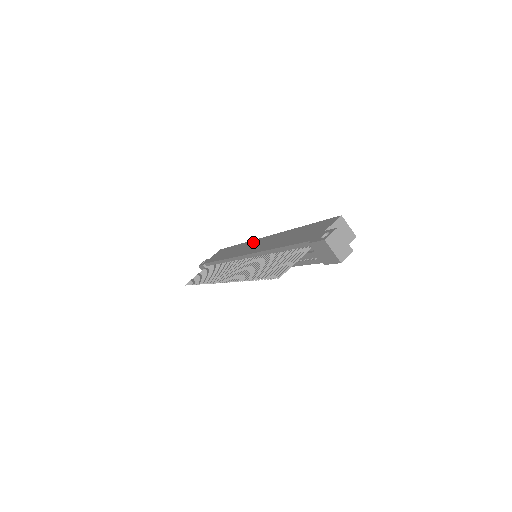
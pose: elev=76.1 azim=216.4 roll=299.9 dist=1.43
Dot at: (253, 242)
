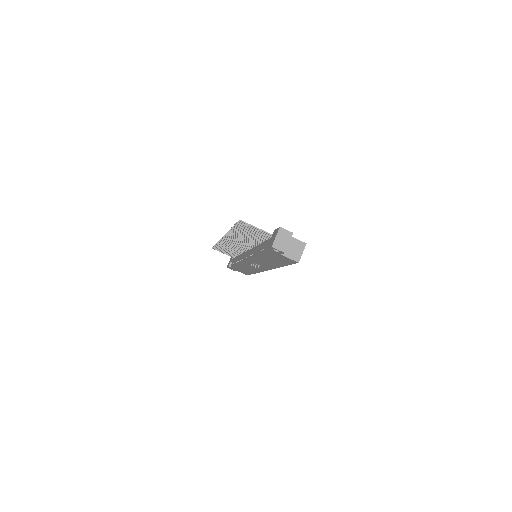
Dot at: occluded
